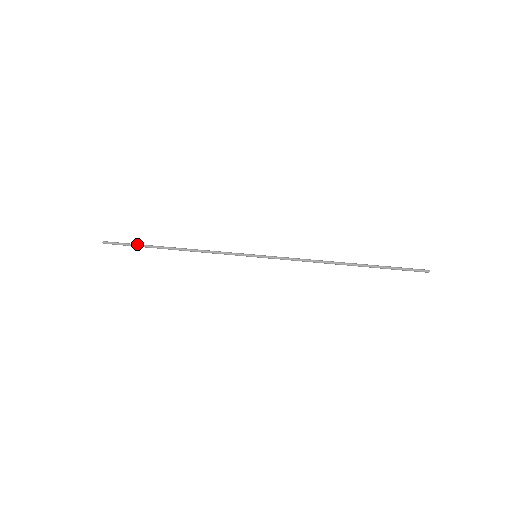
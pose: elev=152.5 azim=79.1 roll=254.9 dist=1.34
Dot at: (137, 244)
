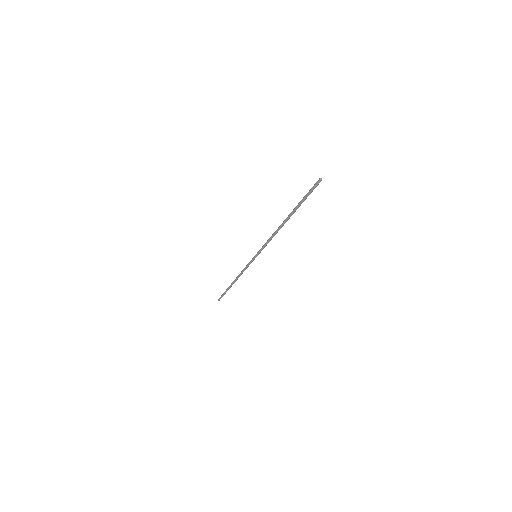
Dot at: (225, 291)
